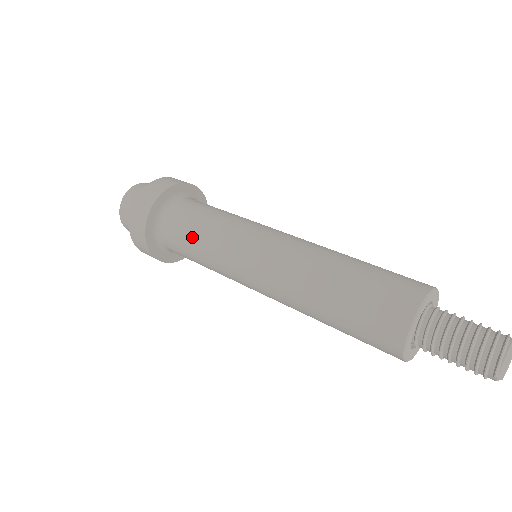
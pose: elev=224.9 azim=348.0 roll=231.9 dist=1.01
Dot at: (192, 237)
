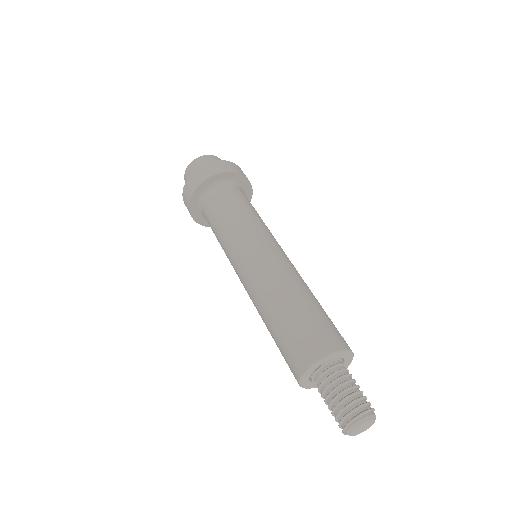
Dot at: (216, 237)
